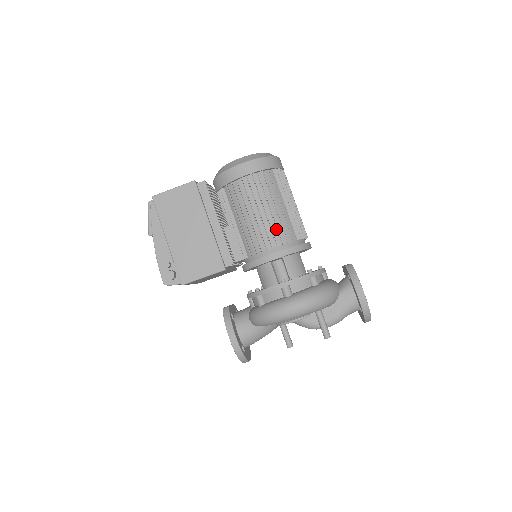
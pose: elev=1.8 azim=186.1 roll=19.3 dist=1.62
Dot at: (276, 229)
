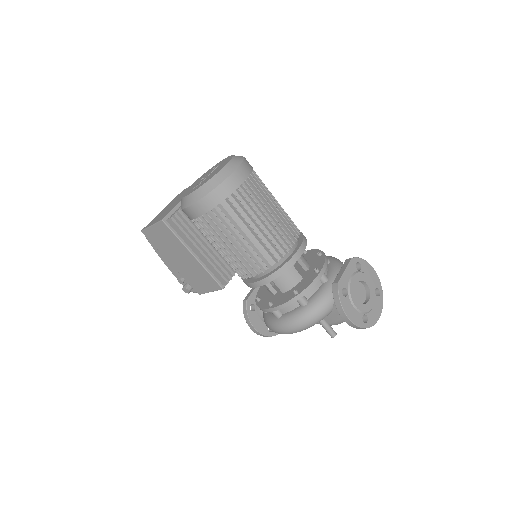
Dot at: (248, 261)
